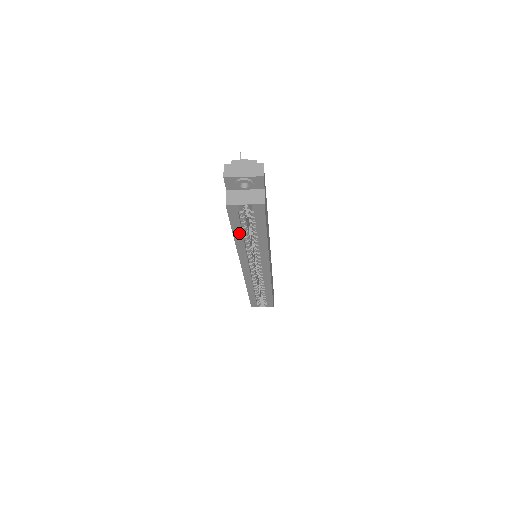
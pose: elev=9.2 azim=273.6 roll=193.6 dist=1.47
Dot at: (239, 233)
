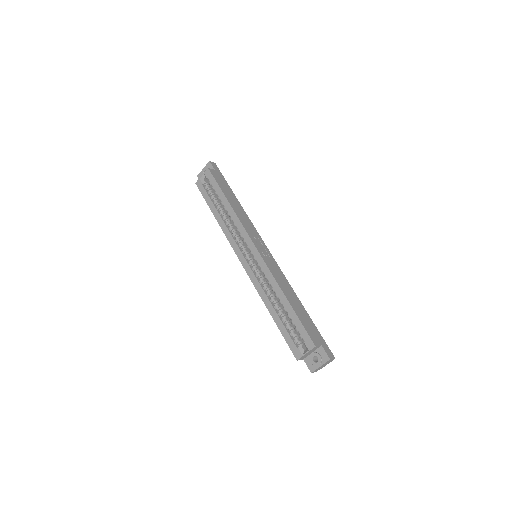
Dot at: (213, 207)
